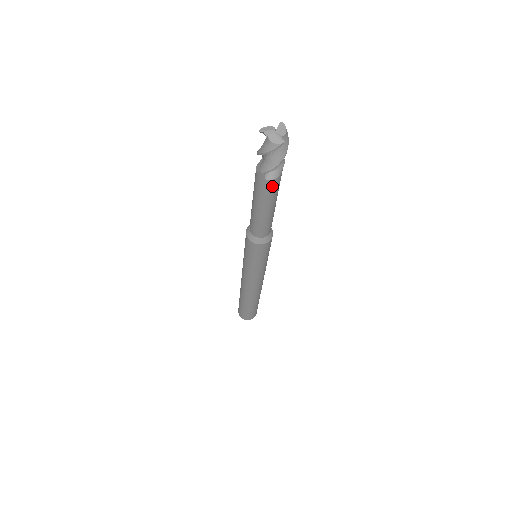
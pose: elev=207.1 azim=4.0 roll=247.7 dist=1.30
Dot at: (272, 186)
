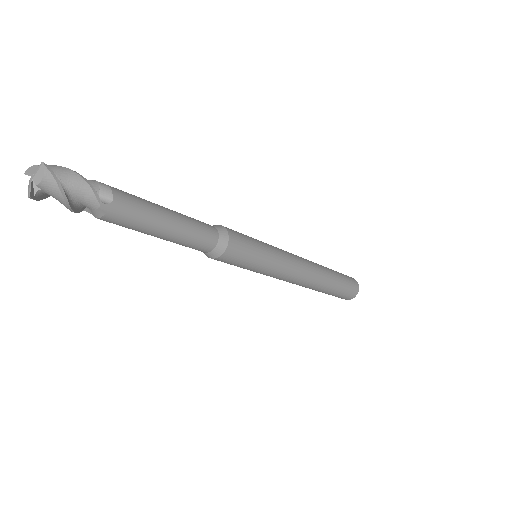
Dot at: (111, 222)
